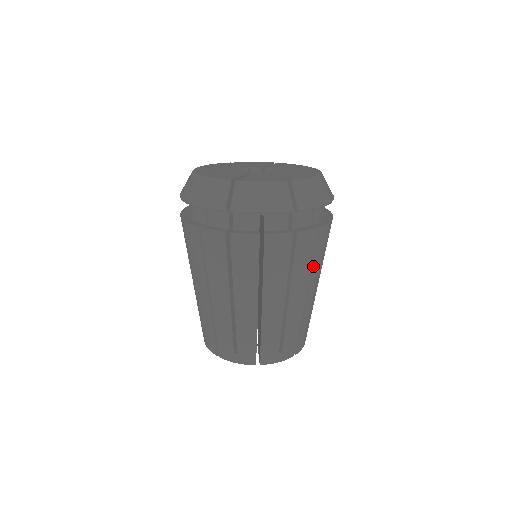
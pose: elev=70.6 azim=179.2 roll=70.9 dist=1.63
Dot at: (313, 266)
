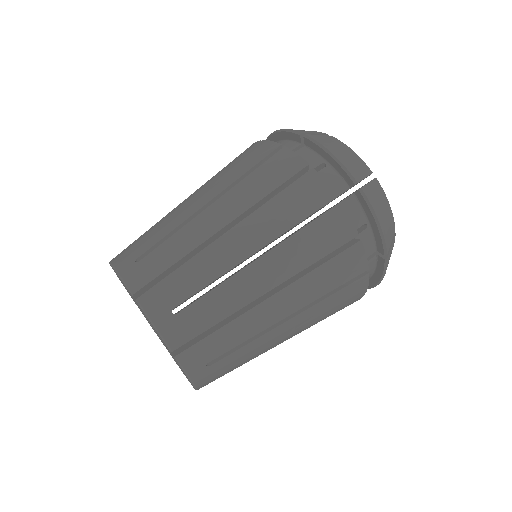
Dot at: (320, 319)
